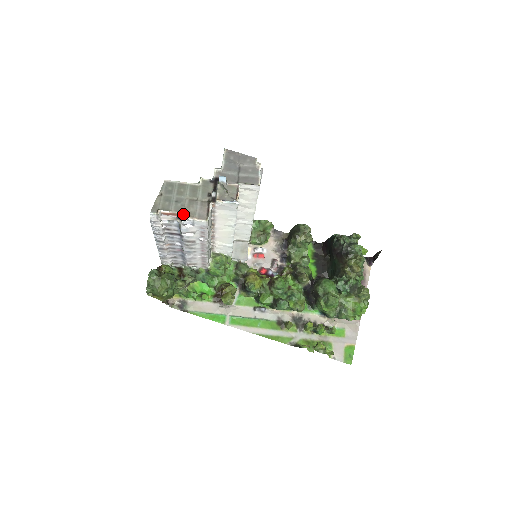
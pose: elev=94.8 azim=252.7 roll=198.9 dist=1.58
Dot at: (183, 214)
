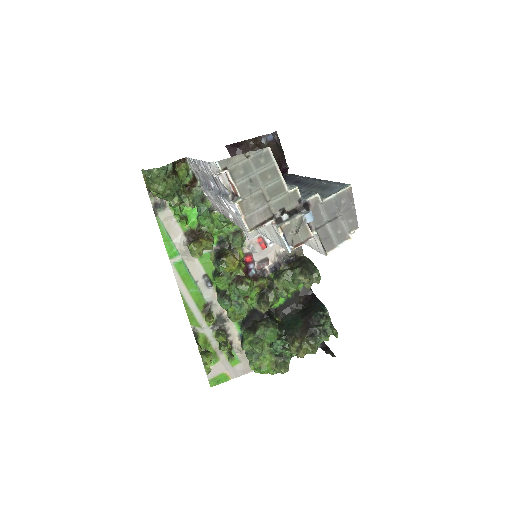
Dot at: (240, 200)
